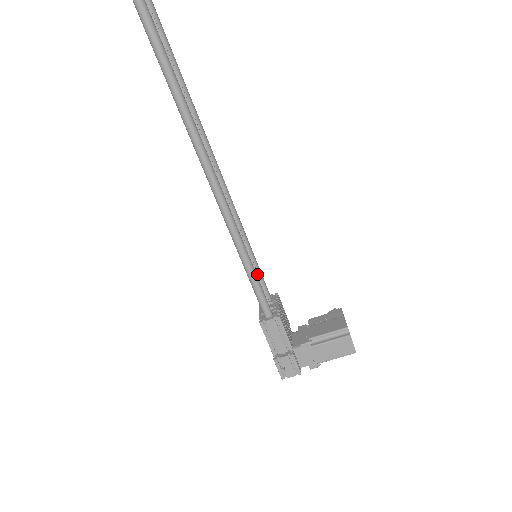
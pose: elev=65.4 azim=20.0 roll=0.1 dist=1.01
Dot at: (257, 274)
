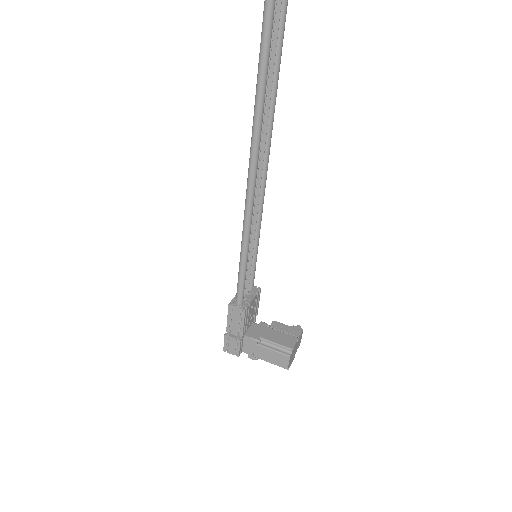
Dot at: (250, 268)
